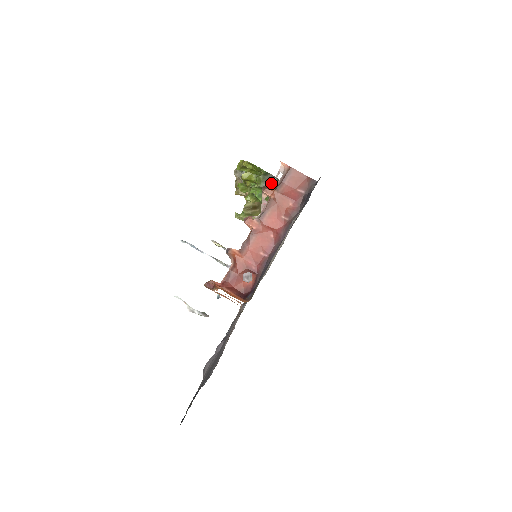
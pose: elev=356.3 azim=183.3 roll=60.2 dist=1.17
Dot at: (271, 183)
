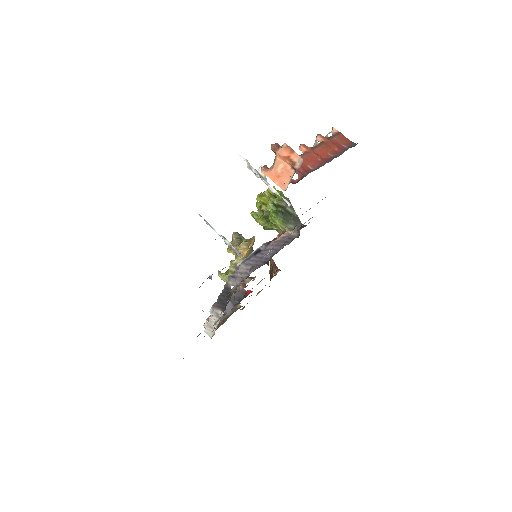
Dot at: (287, 204)
